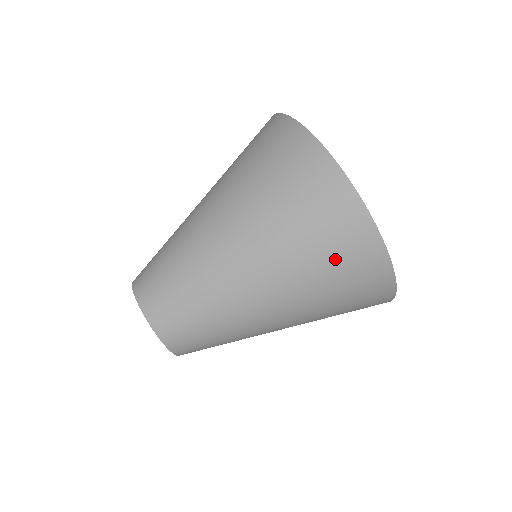
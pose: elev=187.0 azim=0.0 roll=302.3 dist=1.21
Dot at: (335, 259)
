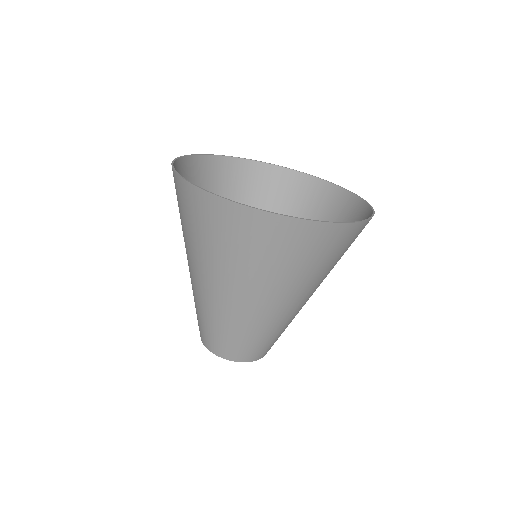
Dot at: (313, 256)
